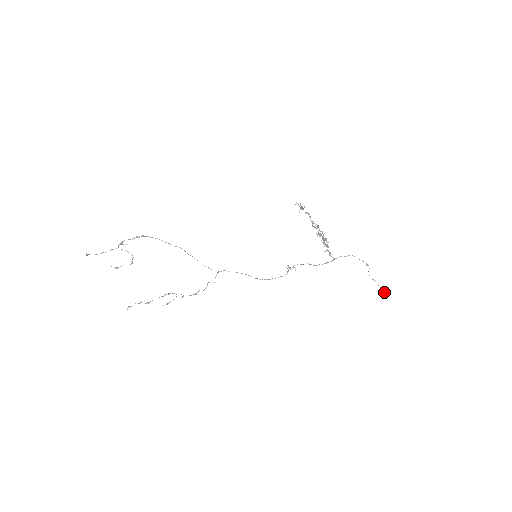
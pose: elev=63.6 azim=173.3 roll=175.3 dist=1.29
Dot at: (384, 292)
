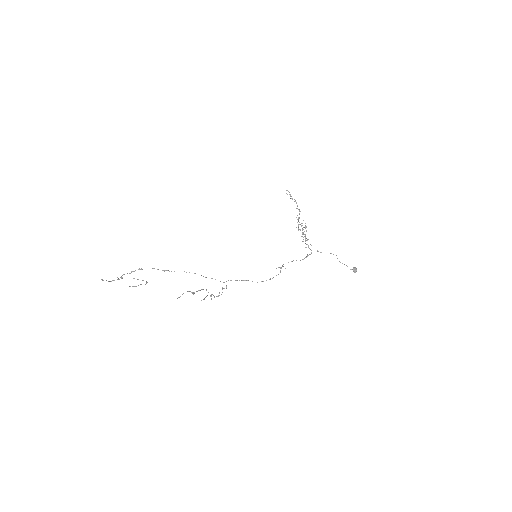
Dot at: (354, 272)
